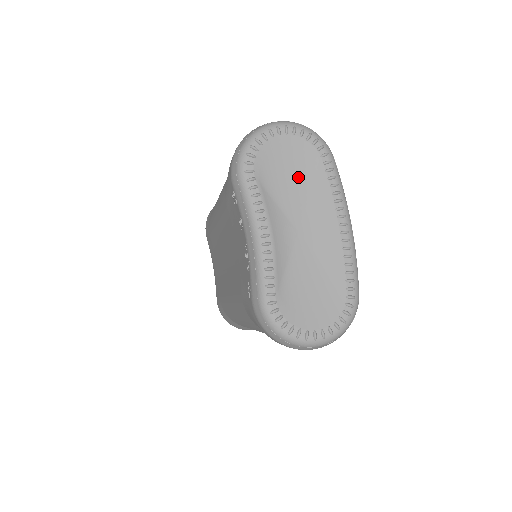
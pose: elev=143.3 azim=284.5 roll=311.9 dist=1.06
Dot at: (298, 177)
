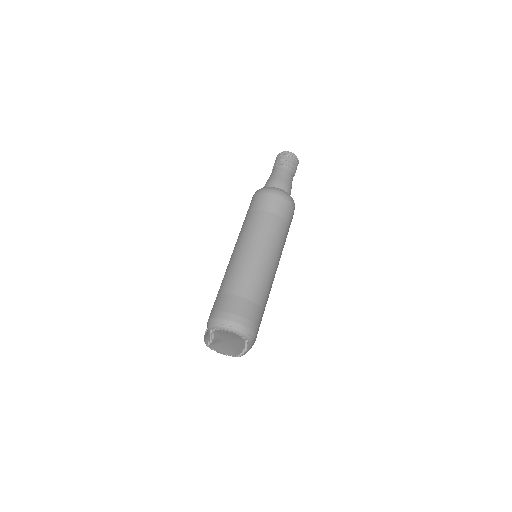
Dot at: (233, 337)
